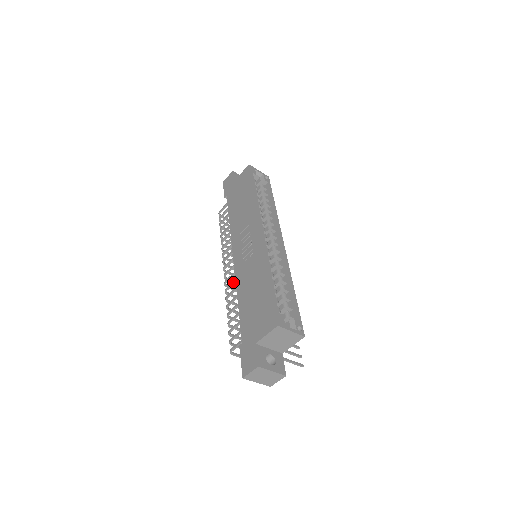
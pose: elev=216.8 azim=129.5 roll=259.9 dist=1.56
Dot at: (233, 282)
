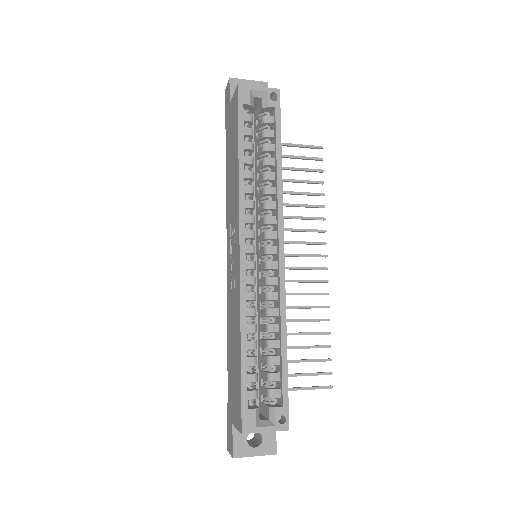
Dot at: occluded
